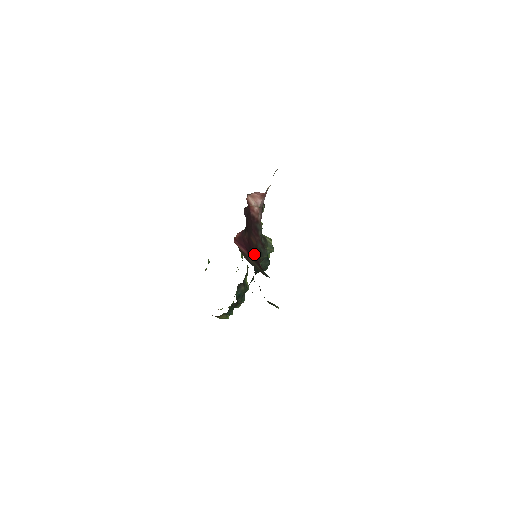
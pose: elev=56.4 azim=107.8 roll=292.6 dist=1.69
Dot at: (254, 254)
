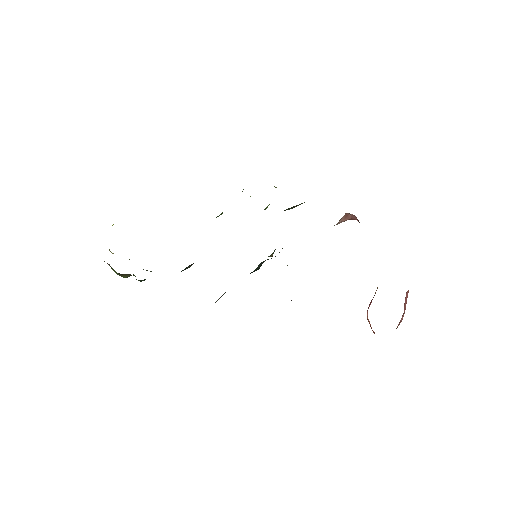
Dot at: occluded
